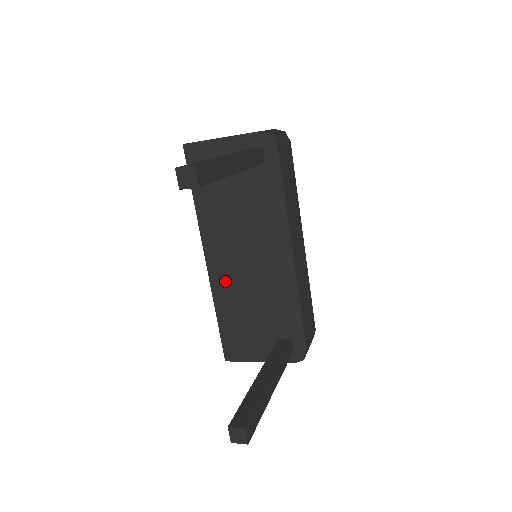
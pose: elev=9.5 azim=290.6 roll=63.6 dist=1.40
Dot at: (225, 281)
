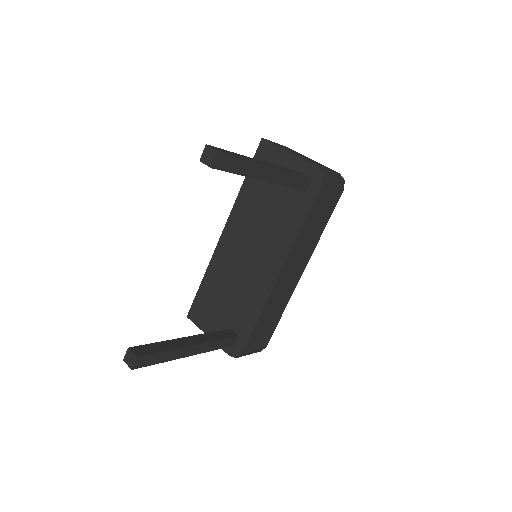
Dot at: (224, 258)
